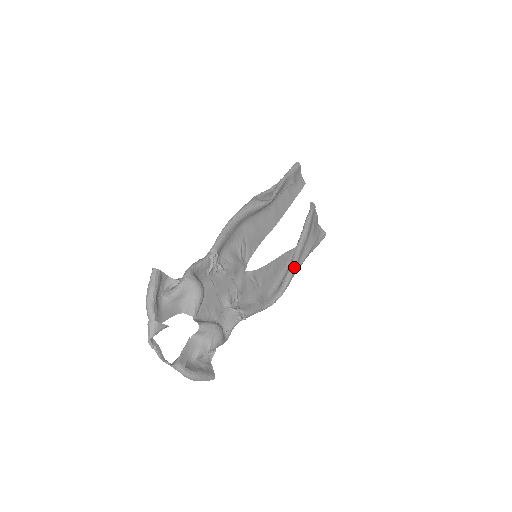
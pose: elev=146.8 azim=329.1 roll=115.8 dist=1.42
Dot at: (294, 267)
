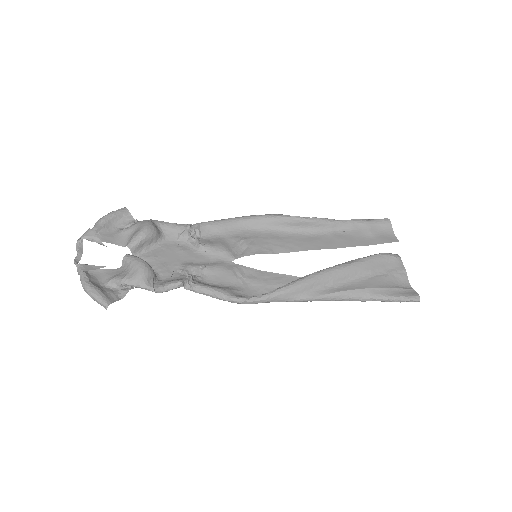
Dot at: (304, 279)
